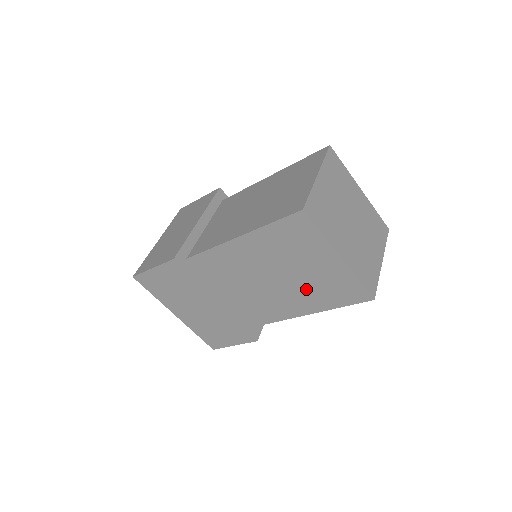
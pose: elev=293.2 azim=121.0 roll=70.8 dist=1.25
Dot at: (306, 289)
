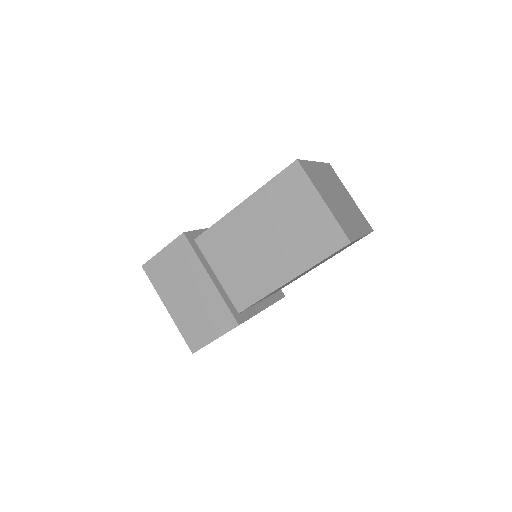
Dot at: occluded
